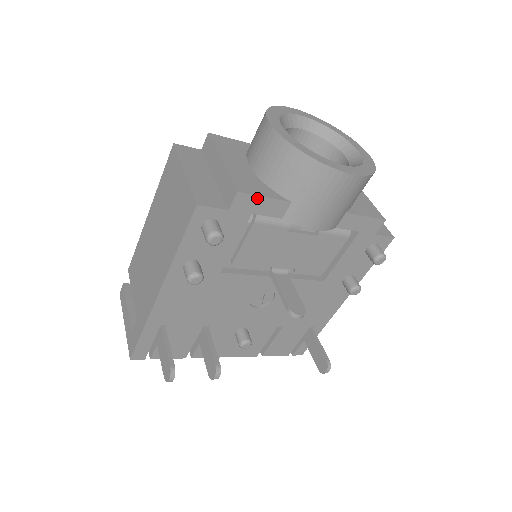
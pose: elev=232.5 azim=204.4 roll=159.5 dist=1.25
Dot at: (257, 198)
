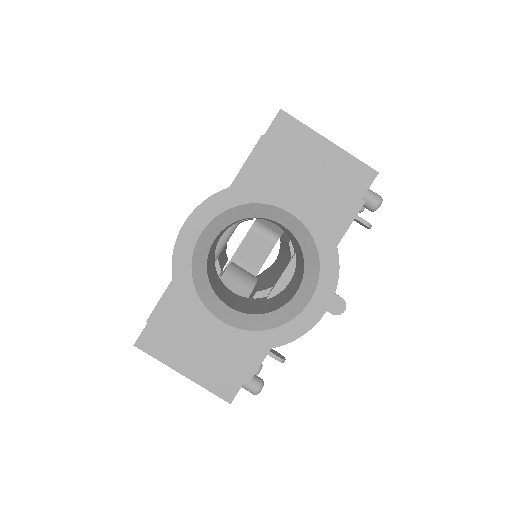
Dot at: (261, 362)
